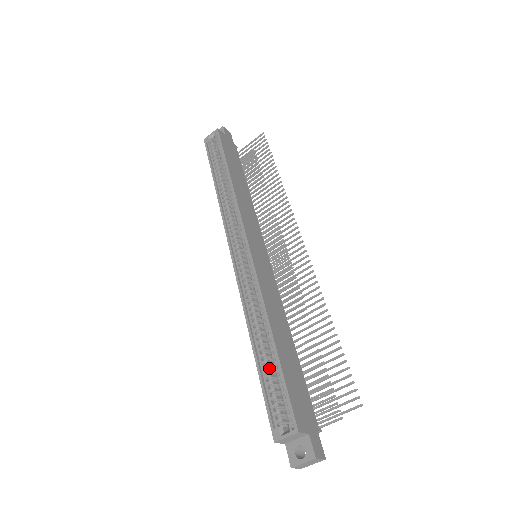
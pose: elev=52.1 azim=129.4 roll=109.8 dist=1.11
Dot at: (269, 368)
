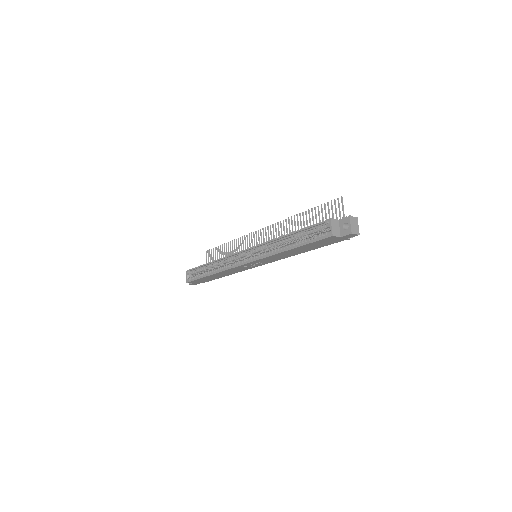
Dot at: (302, 240)
